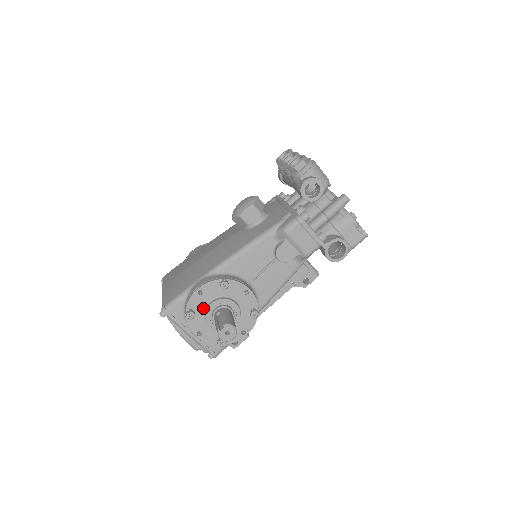
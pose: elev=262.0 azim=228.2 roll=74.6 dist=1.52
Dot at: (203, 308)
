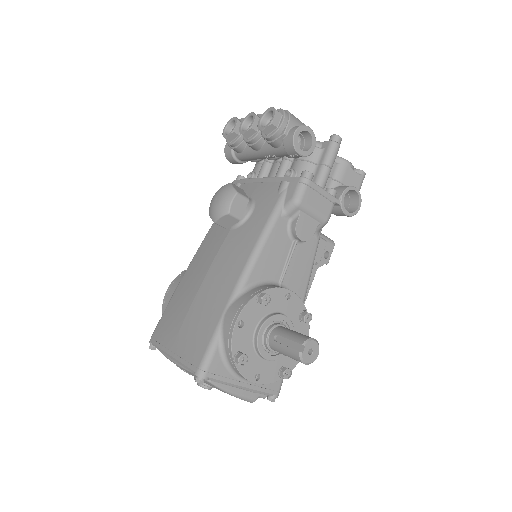
Dot at: (250, 342)
